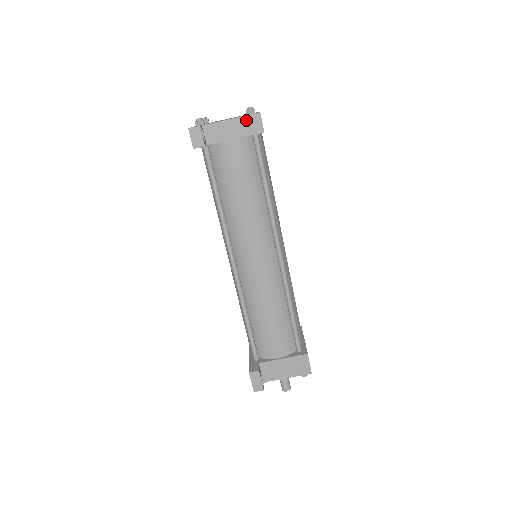
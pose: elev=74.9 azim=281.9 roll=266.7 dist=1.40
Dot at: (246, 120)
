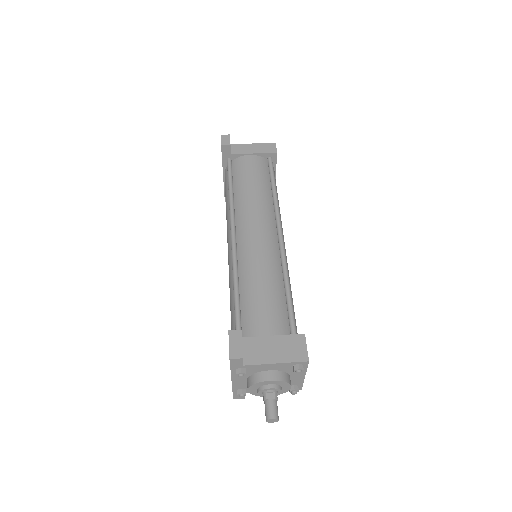
Dot at: (264, 145)
